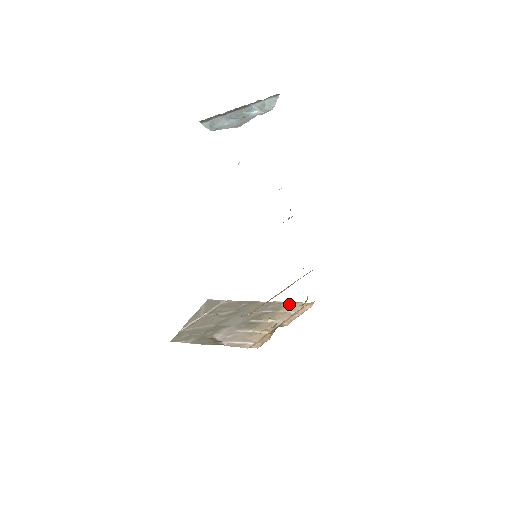
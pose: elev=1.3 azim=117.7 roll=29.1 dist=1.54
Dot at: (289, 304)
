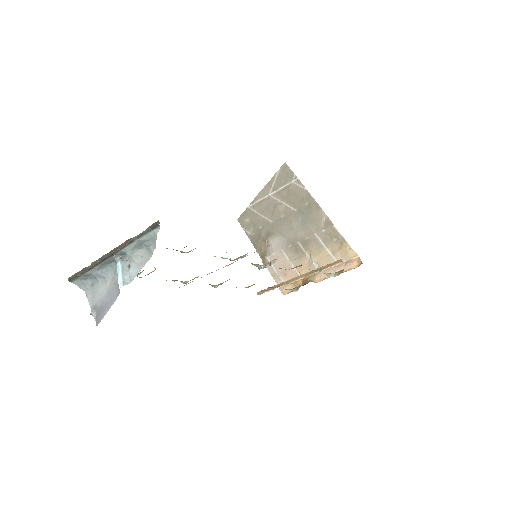
Dot at: (340, 244)
